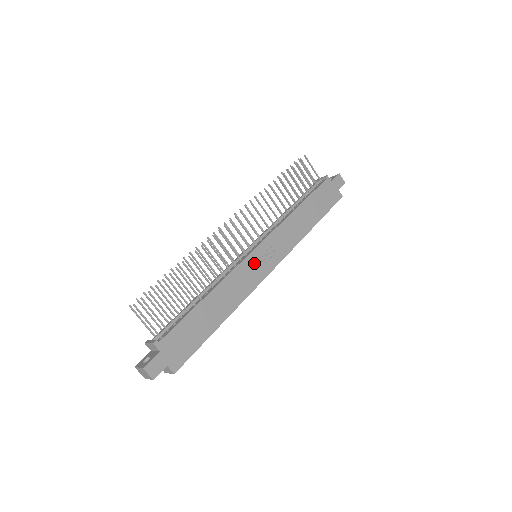
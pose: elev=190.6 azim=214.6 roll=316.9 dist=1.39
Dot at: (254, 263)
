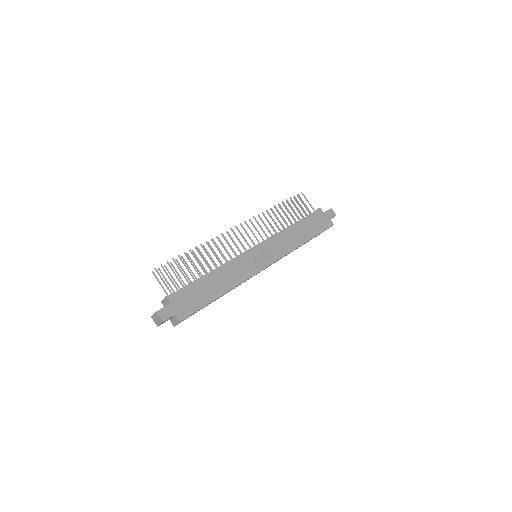
Dot at: (253, 258)
